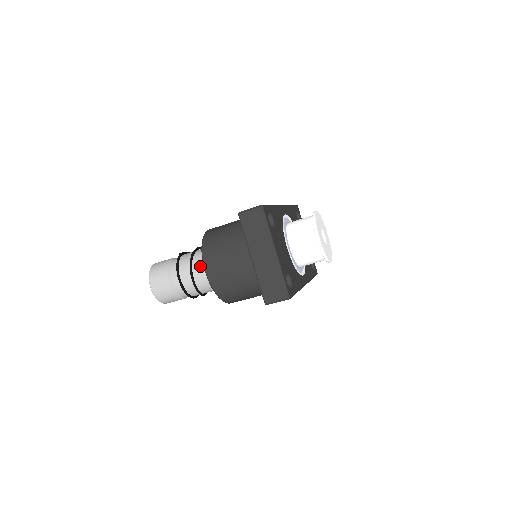
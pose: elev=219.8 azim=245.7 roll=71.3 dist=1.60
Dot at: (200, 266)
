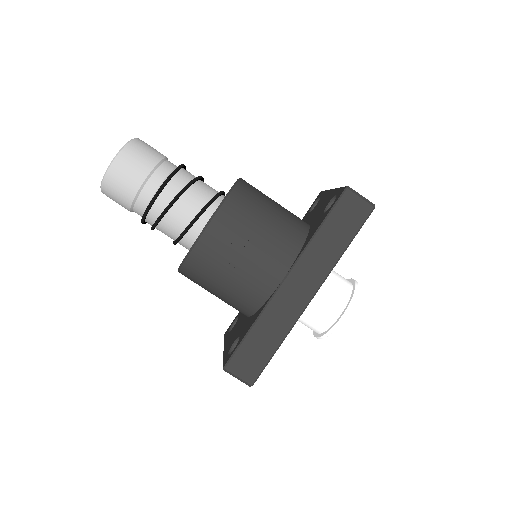
Dot at: occluded
